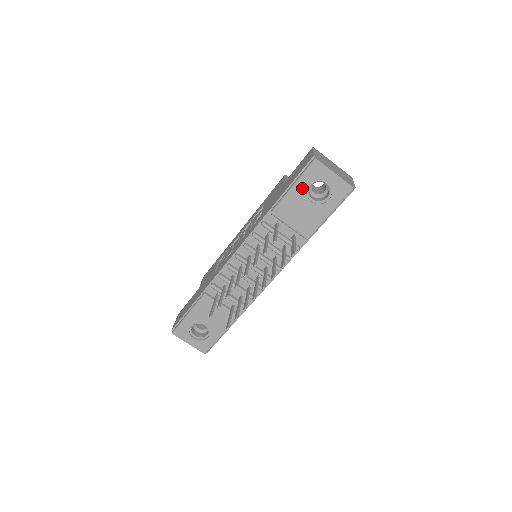
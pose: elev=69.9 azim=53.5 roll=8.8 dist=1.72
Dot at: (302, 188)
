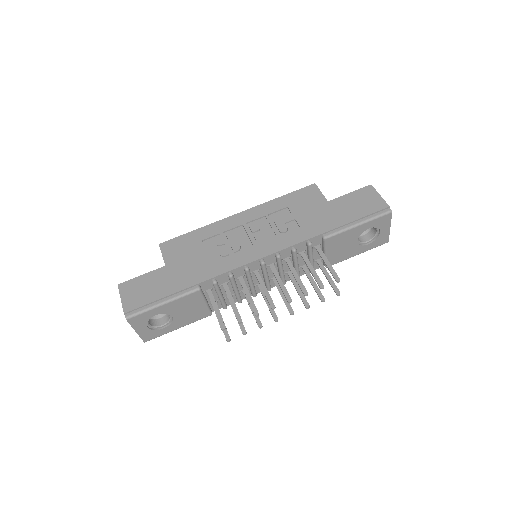
Dot at: (363, 229)
